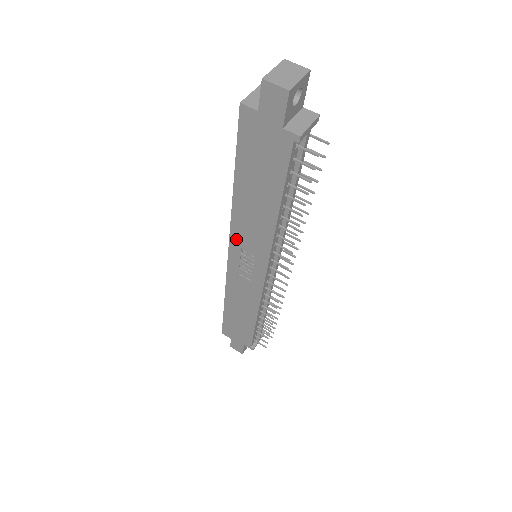
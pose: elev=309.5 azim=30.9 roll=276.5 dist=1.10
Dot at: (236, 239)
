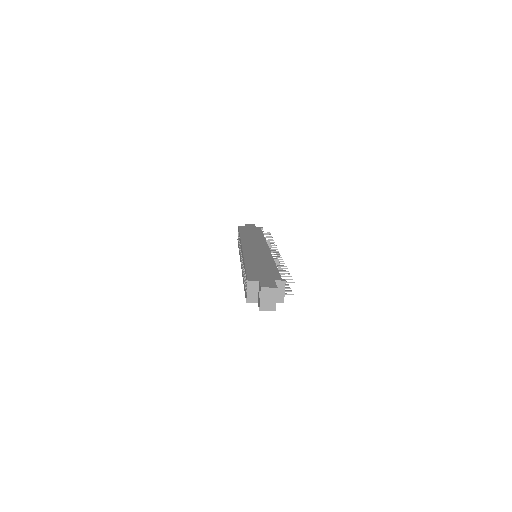
Dot at: occluded
